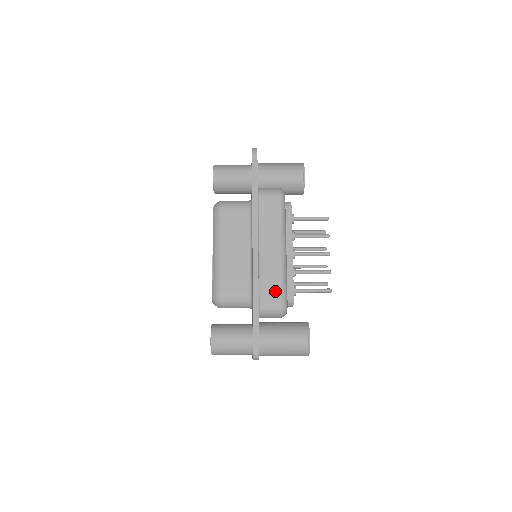
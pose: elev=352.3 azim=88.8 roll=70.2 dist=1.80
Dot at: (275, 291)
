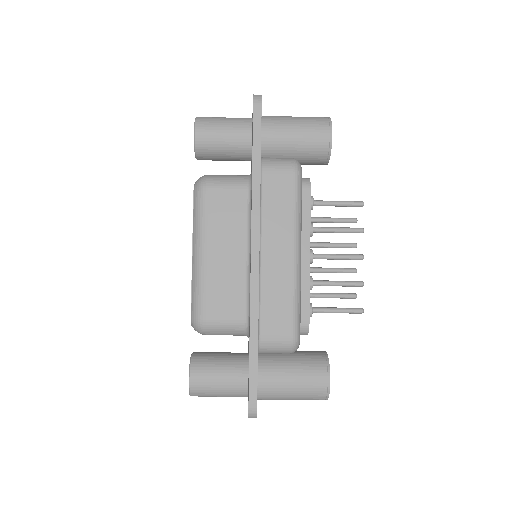
Dot at: (283, 319)
